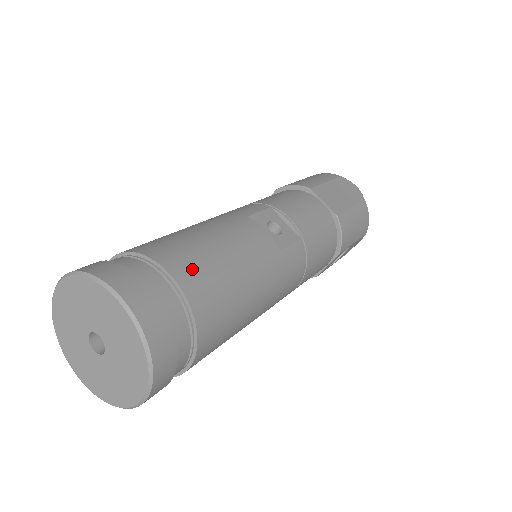
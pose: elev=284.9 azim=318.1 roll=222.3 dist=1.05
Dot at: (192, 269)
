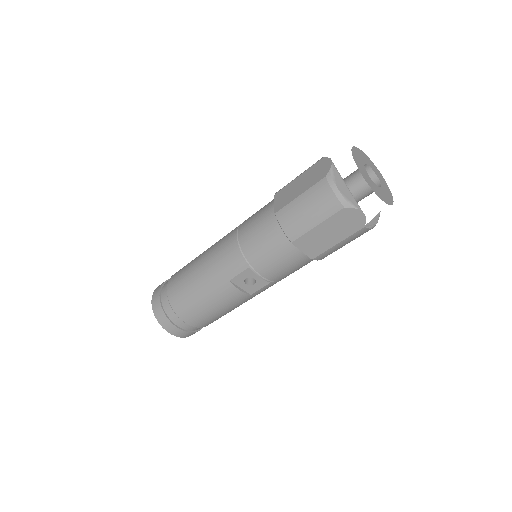
Dot at: (196, 320)
